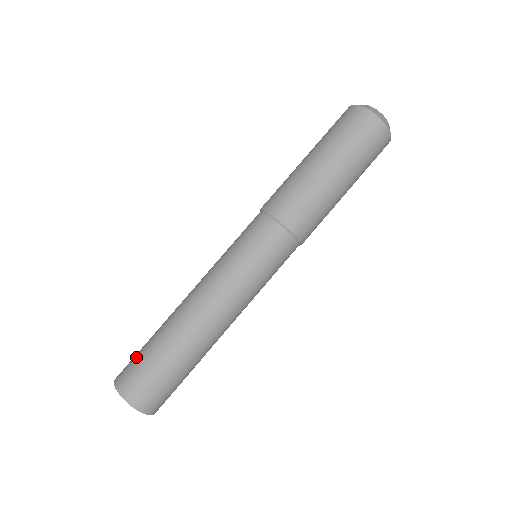
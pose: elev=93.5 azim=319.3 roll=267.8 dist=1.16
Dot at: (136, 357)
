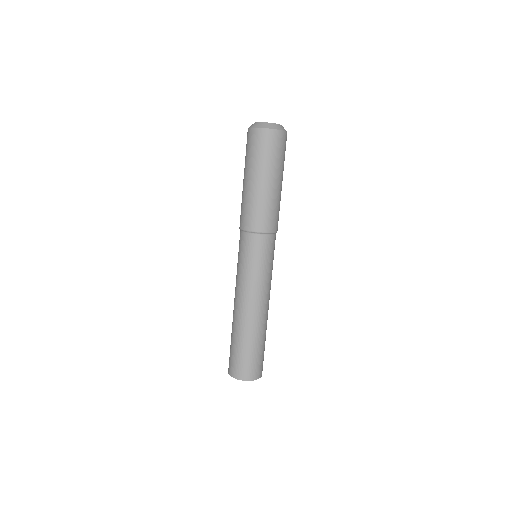
Dot at: (232, 356)
